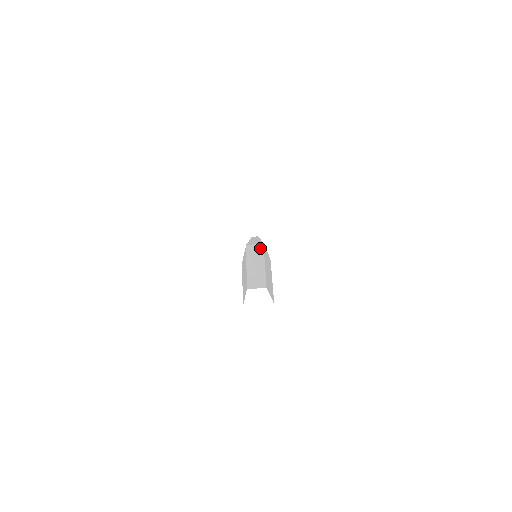
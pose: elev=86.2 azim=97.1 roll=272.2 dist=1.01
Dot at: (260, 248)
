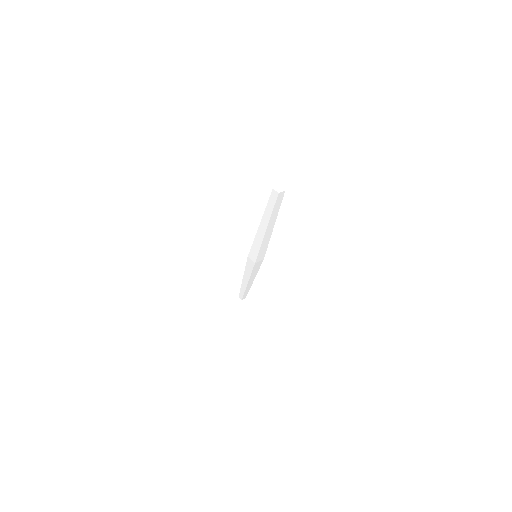
Dot at: occluded
